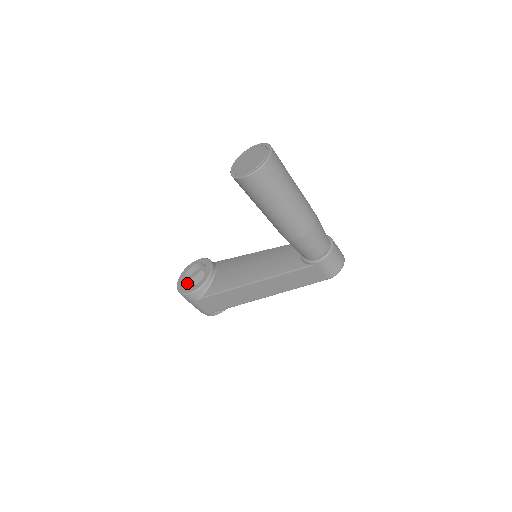
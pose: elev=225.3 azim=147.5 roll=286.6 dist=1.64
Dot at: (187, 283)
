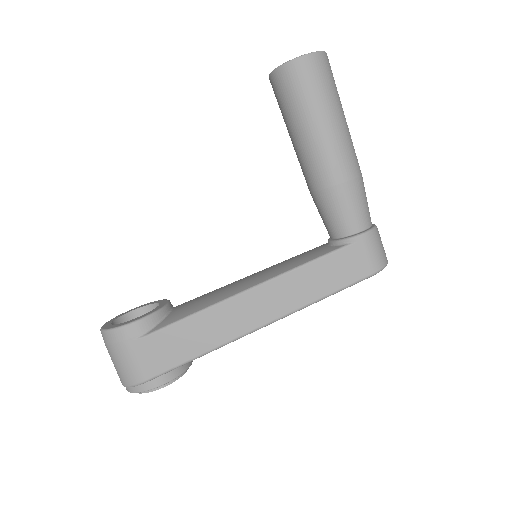
Dot at: occluded
